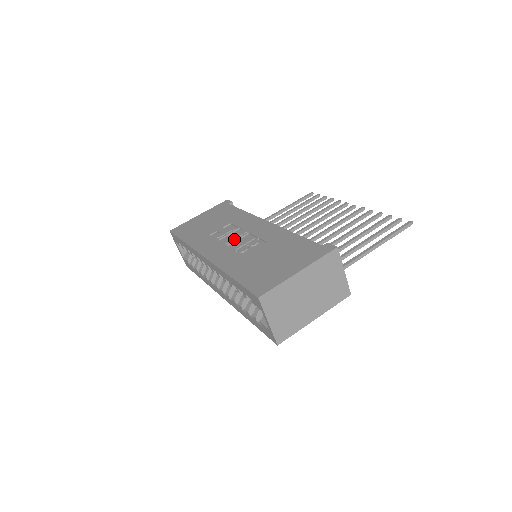
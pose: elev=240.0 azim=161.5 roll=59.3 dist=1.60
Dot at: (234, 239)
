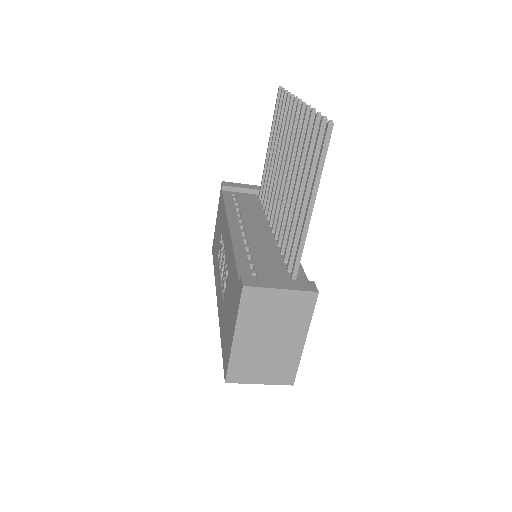
Dot at: (222, 265)
